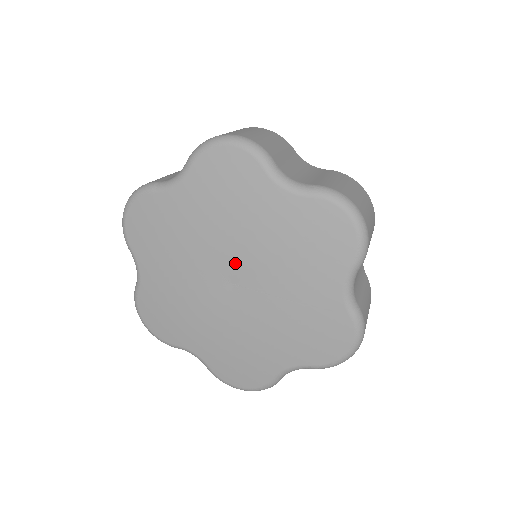
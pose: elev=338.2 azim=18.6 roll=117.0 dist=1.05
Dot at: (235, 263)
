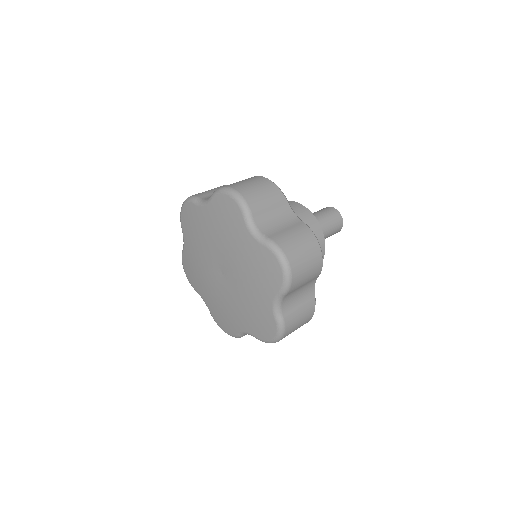
Dot at: (215, 260)
